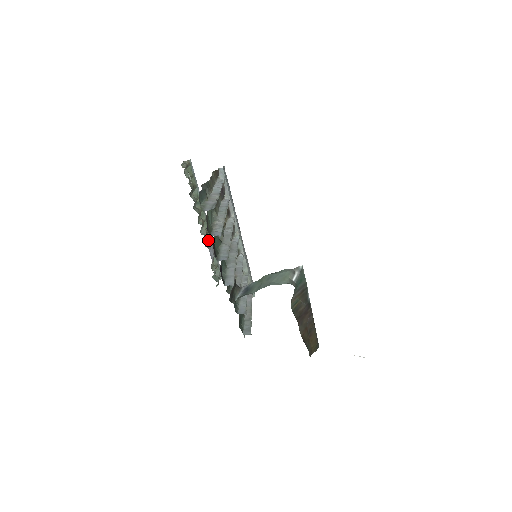
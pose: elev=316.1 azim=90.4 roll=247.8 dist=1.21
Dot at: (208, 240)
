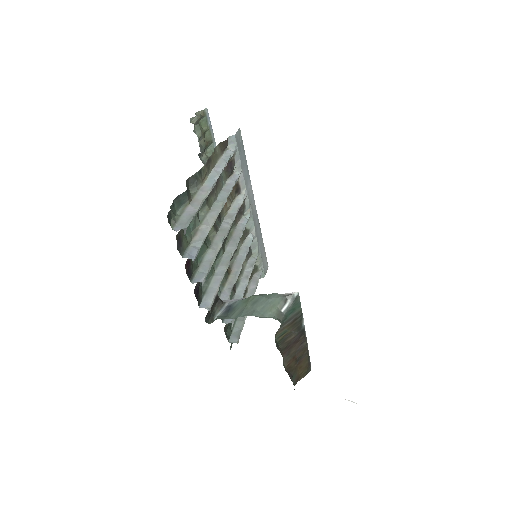
Dot at: occluded
